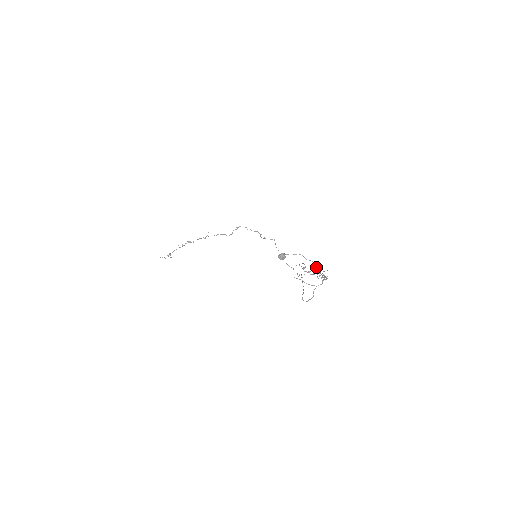
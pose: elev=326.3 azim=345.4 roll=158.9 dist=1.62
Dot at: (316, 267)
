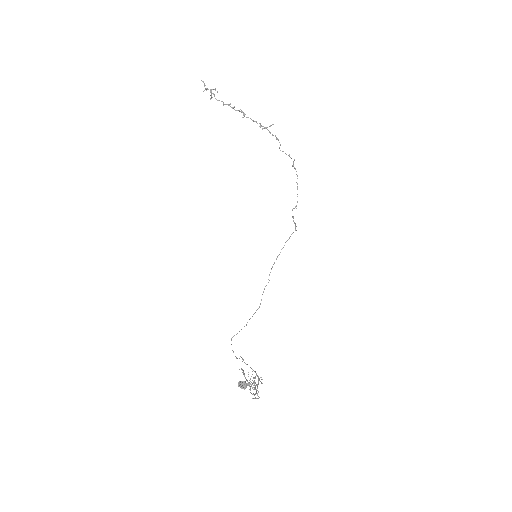
Dot at: (256, 398)
